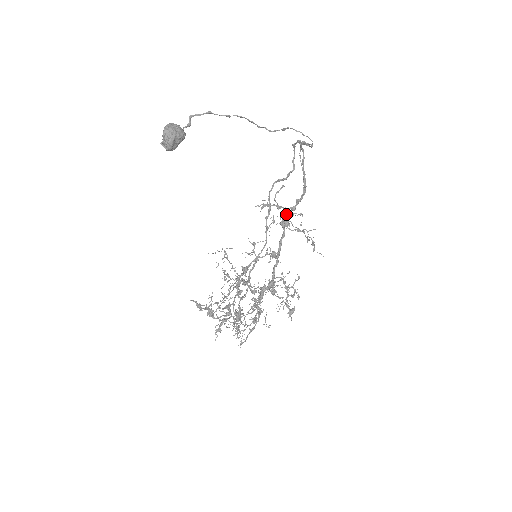
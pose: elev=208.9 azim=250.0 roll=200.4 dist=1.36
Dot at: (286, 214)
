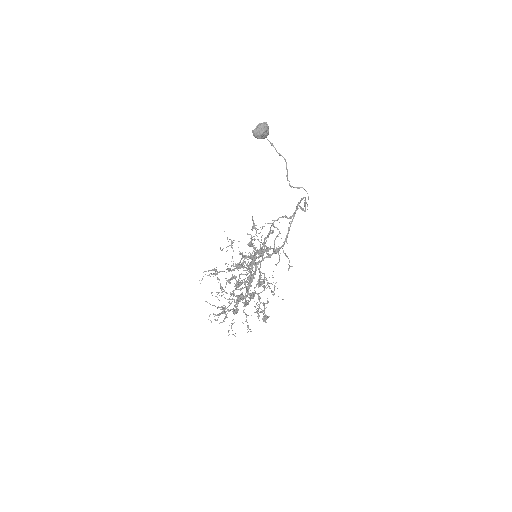
Dot at: (273, 248)
